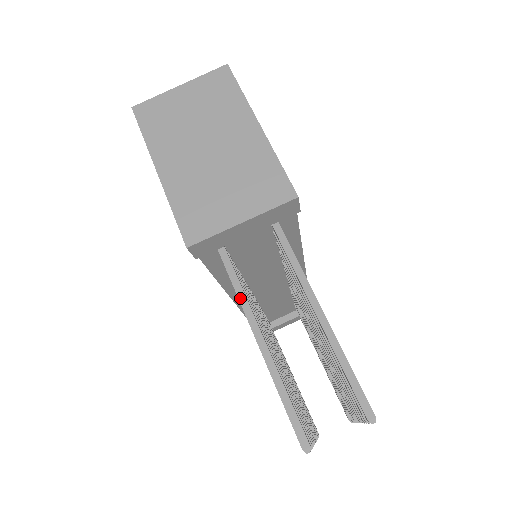
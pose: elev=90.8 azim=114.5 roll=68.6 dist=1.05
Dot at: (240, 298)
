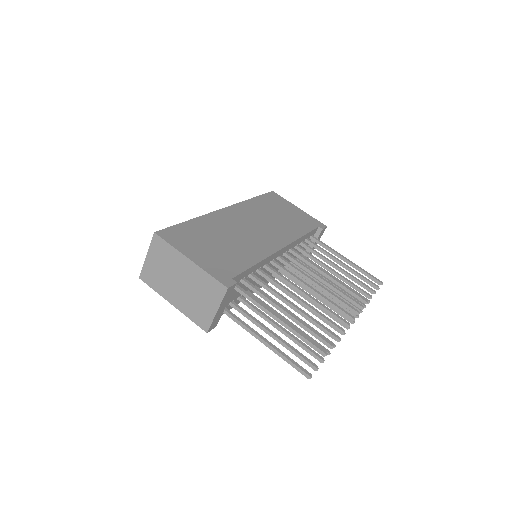
Dot at: (245, 329)
